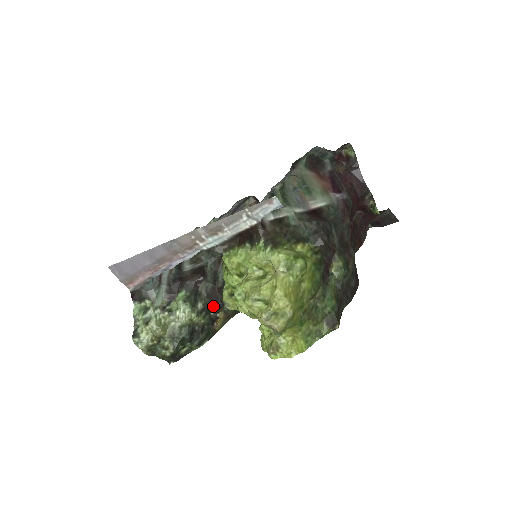
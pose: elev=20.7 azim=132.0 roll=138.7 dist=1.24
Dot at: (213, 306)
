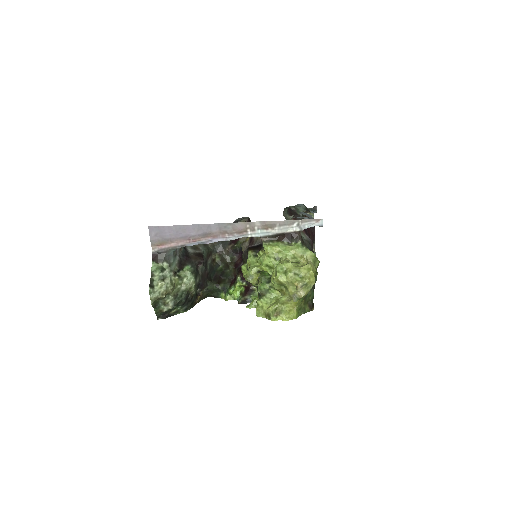
Dot at: (202, 284)
